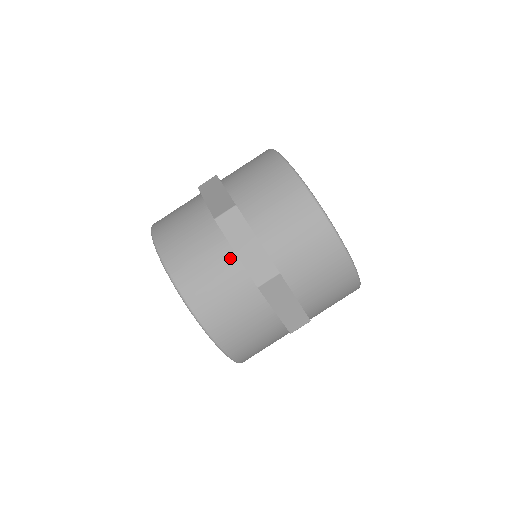
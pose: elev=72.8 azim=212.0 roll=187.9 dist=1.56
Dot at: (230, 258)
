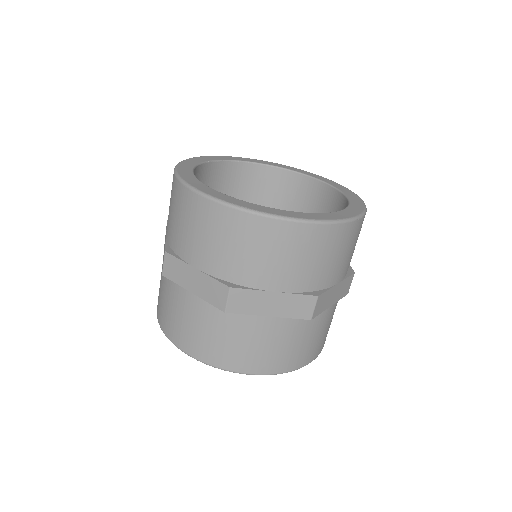
Dot at: (192, 300)
